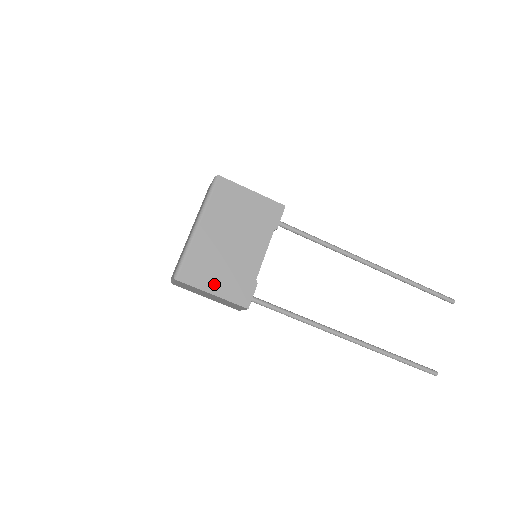
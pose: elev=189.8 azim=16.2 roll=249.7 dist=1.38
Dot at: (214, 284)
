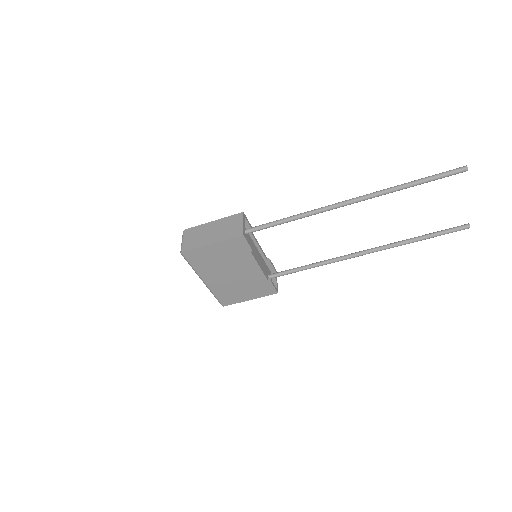
Dot at: (245, 296)
